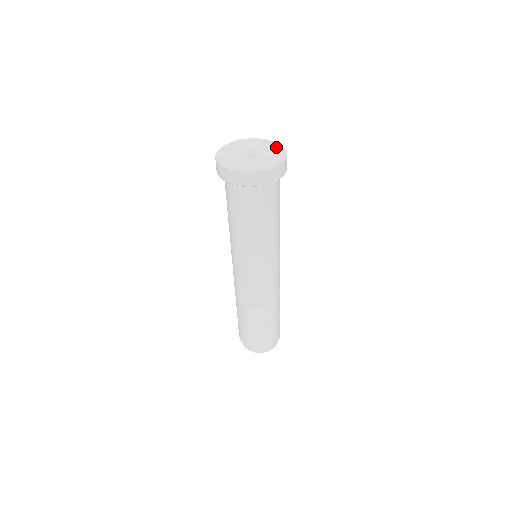
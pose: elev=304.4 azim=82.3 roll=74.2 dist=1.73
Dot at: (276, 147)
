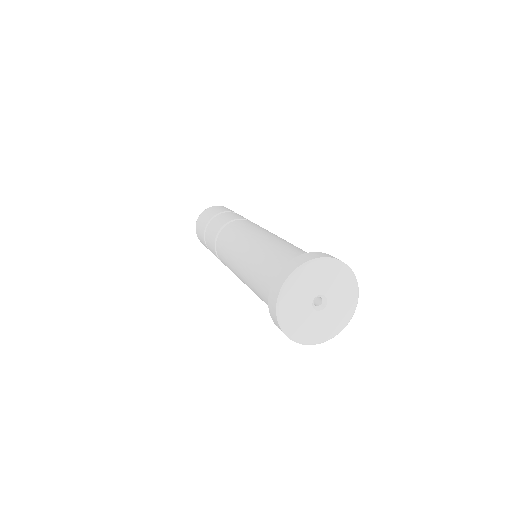
Dot at: (340, 272)
